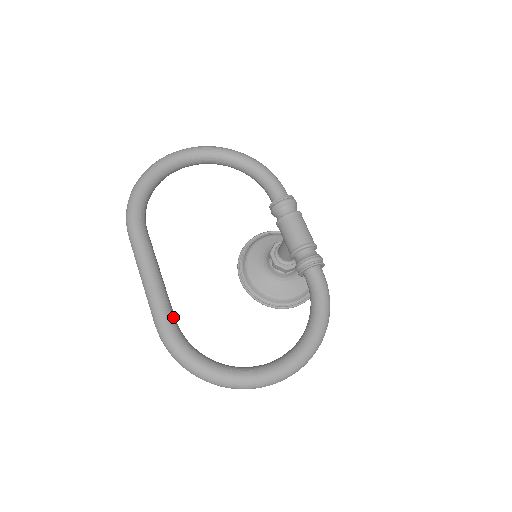
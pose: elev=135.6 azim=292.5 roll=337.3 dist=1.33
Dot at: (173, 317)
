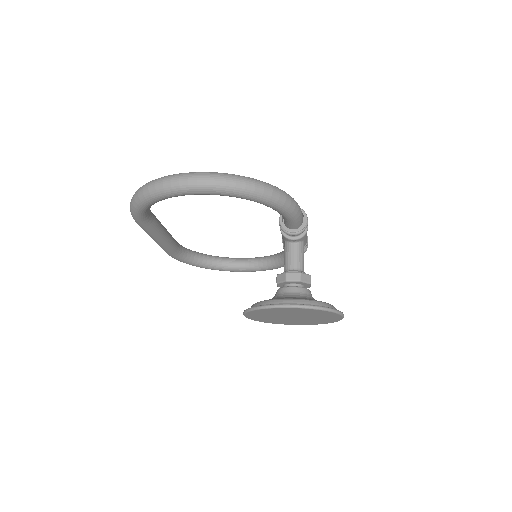
Dot at: (152, 213)
